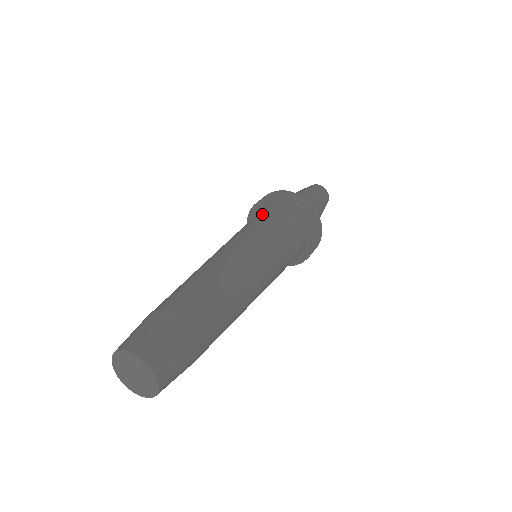
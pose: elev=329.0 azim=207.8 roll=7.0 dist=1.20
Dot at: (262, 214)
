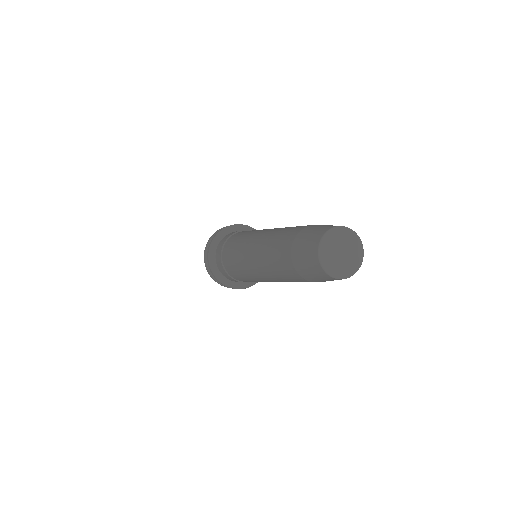
Dot at: occluded
